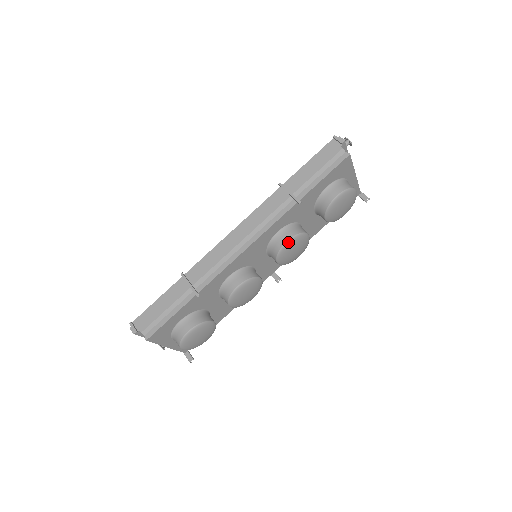
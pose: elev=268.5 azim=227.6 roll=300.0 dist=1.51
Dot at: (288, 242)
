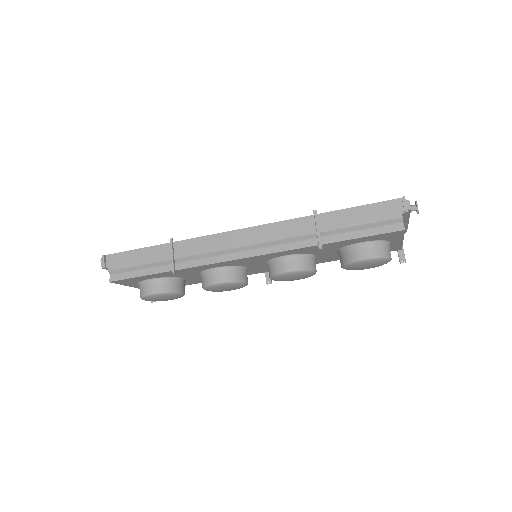
Dot at: (288, 272)
